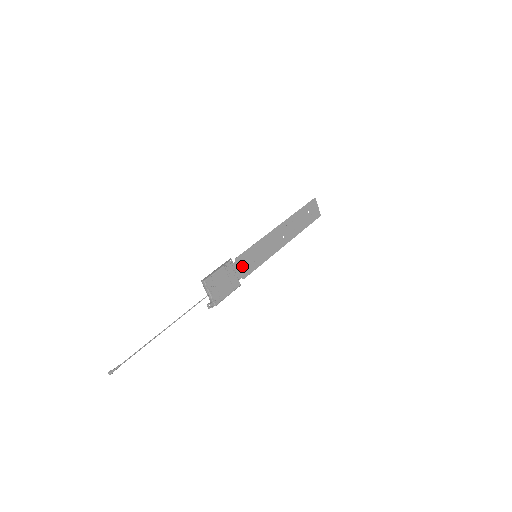
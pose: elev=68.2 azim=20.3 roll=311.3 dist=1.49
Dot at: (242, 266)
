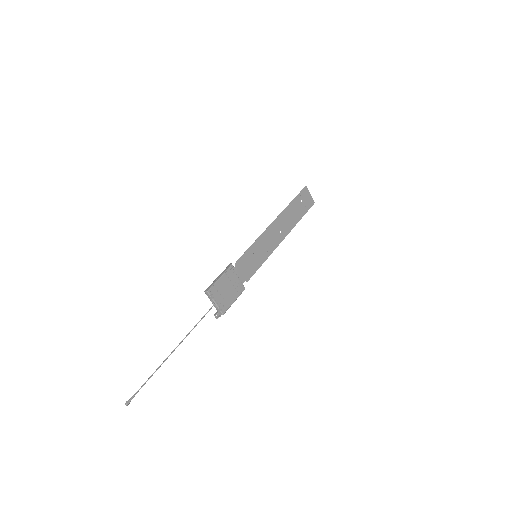
Dot at: (243, 269)
